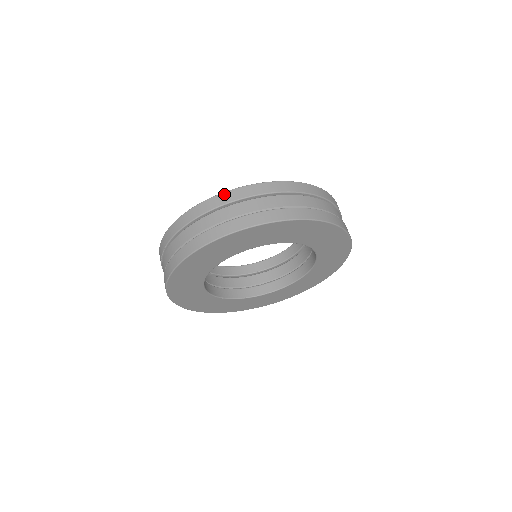
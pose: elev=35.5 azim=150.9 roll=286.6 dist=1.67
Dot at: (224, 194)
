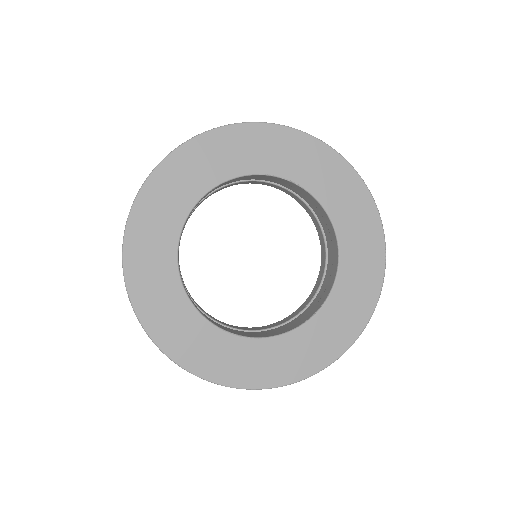
Dot at: occluded
